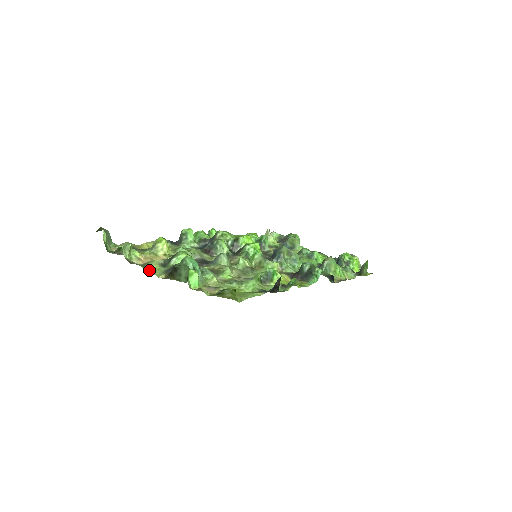
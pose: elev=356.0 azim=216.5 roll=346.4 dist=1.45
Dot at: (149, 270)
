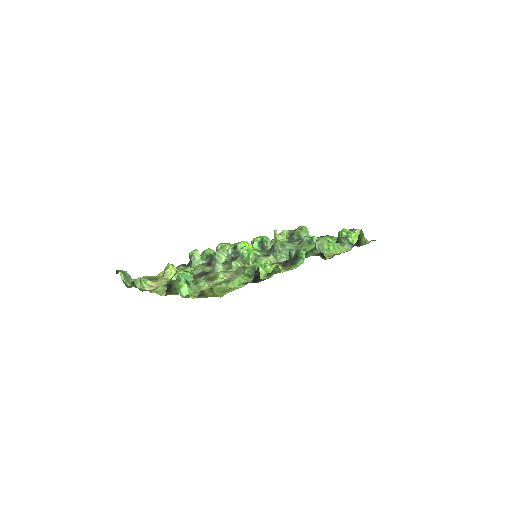
Dot at: (154, 292)
